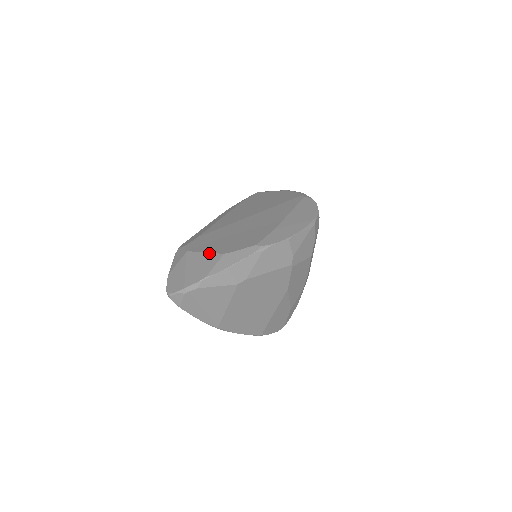
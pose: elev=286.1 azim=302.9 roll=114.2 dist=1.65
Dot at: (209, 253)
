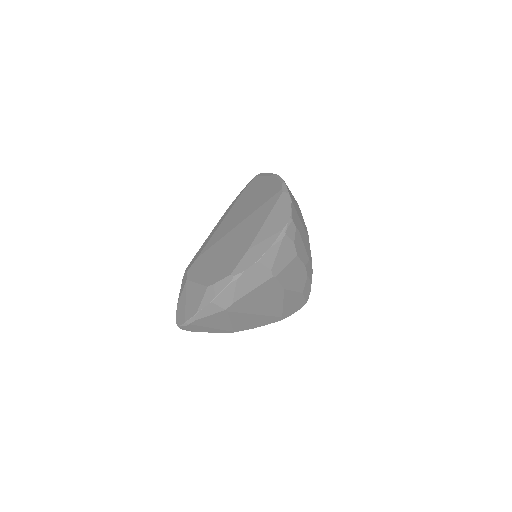
Dot at: (199, 284)
